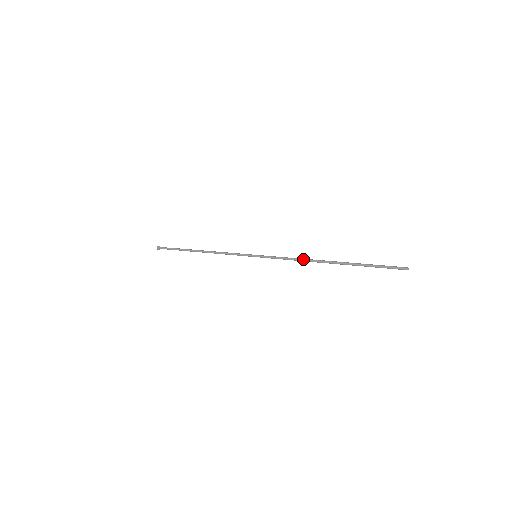
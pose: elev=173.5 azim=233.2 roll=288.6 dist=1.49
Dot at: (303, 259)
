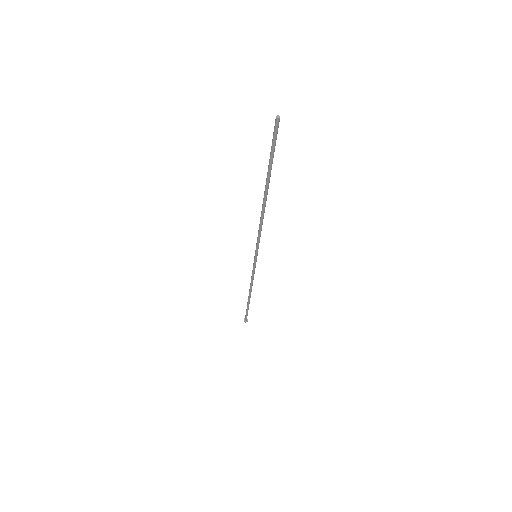
Dot at: (260, 218)
